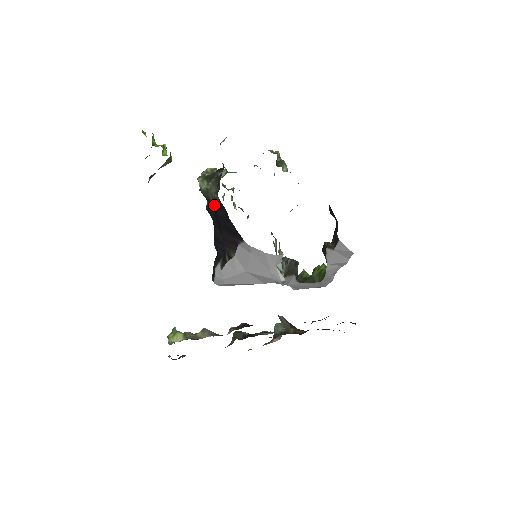
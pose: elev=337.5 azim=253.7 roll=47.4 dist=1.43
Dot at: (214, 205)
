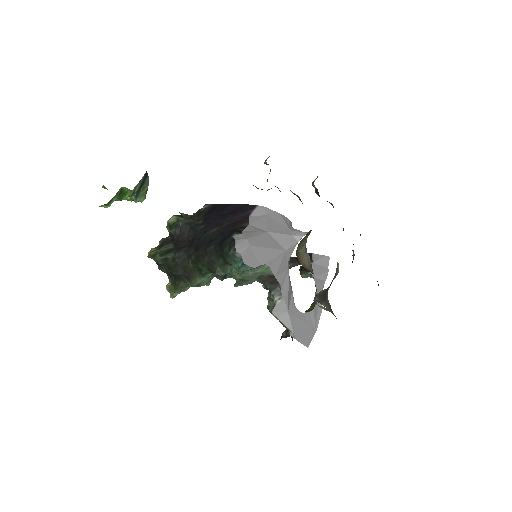
Dot at: (200, 220)
